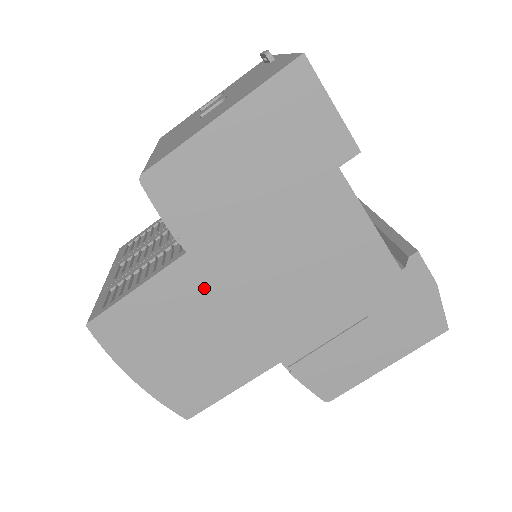
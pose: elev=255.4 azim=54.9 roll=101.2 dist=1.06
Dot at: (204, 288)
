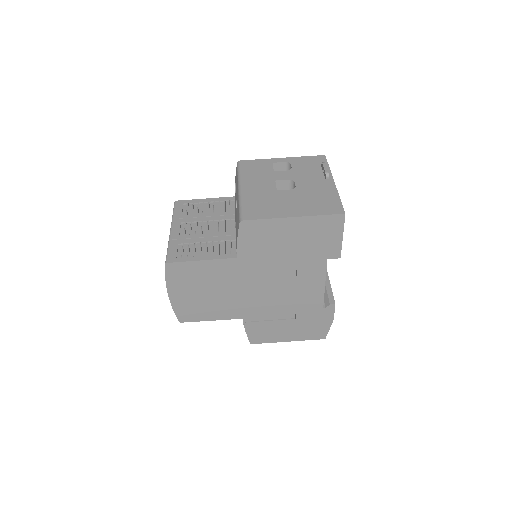
Dot at: (233, 275)
